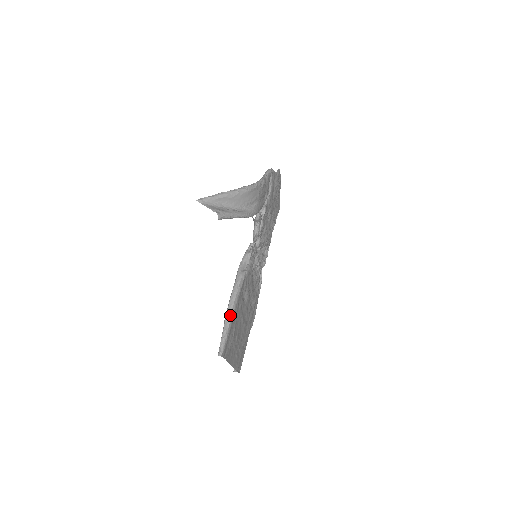
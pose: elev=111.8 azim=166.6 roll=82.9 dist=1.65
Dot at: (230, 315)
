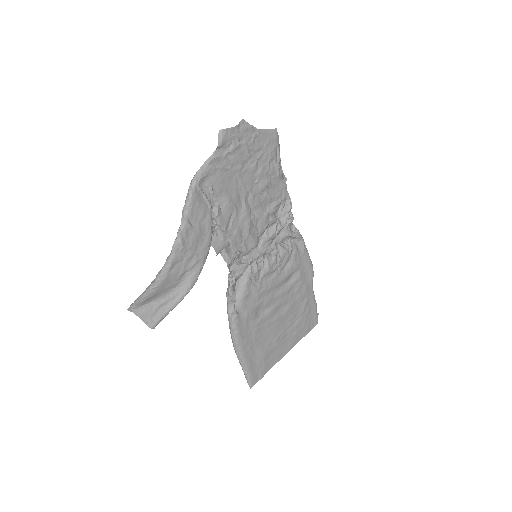
Dot at: (240, 359)
